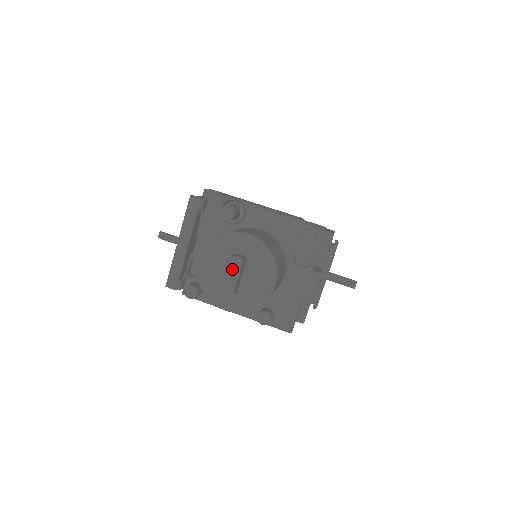
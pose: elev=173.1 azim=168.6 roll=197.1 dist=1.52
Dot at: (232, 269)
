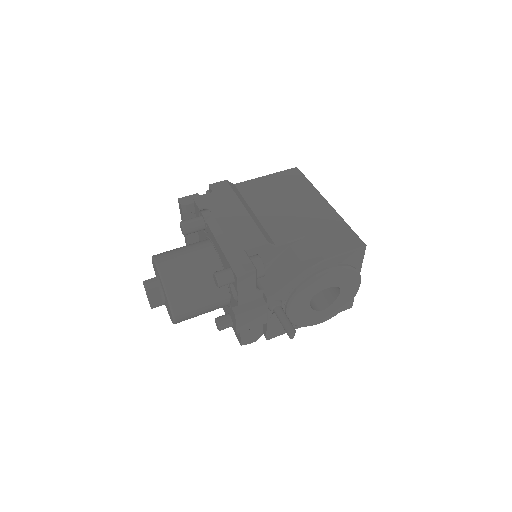
Dot at: occluded
